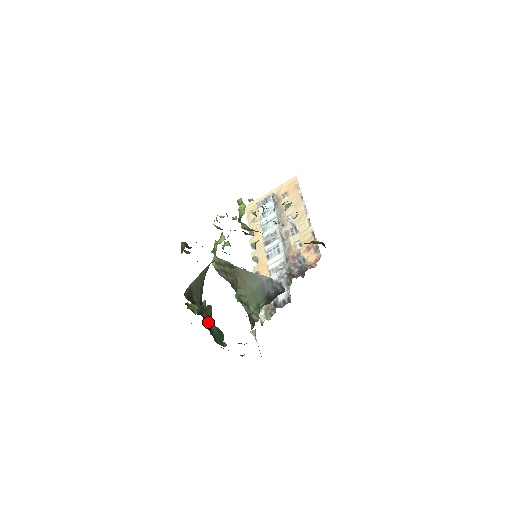
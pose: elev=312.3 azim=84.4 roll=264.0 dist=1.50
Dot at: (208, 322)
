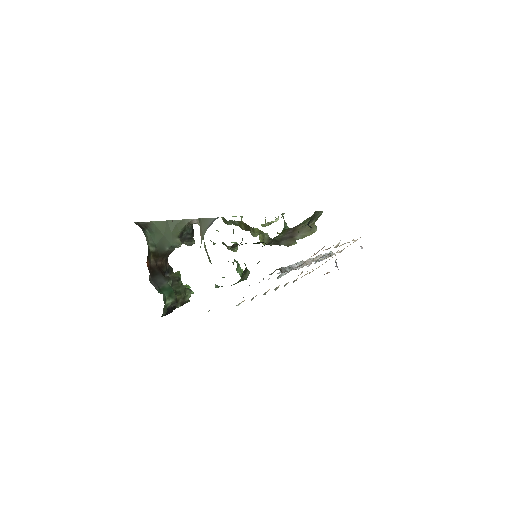
Dot at: (163, 277)
